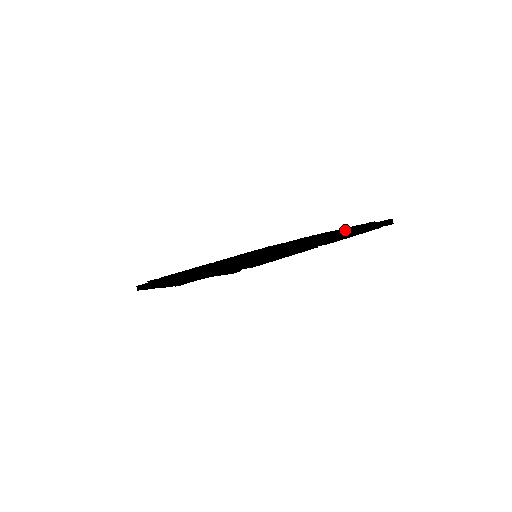
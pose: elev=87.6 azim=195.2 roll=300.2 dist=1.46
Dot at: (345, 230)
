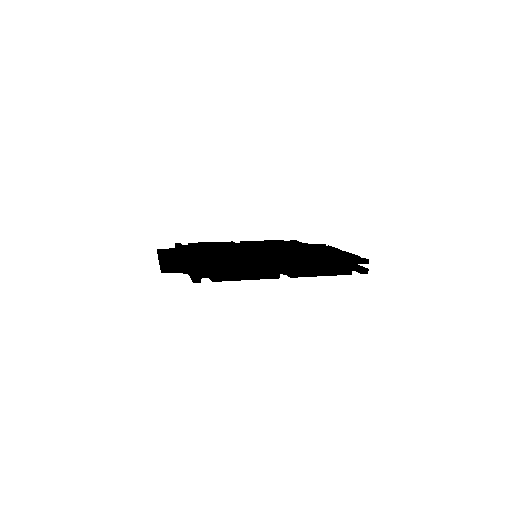
Dot at: (329, 262)
